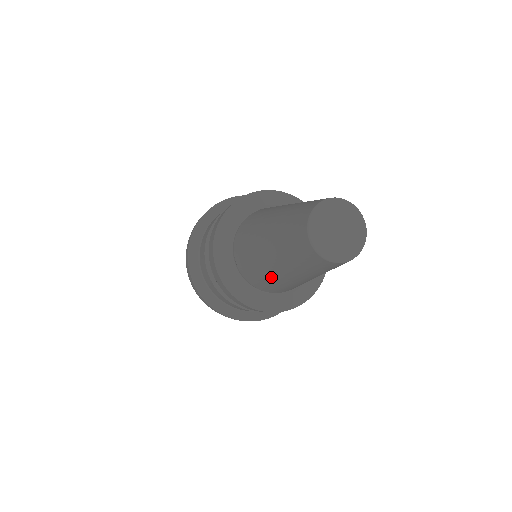
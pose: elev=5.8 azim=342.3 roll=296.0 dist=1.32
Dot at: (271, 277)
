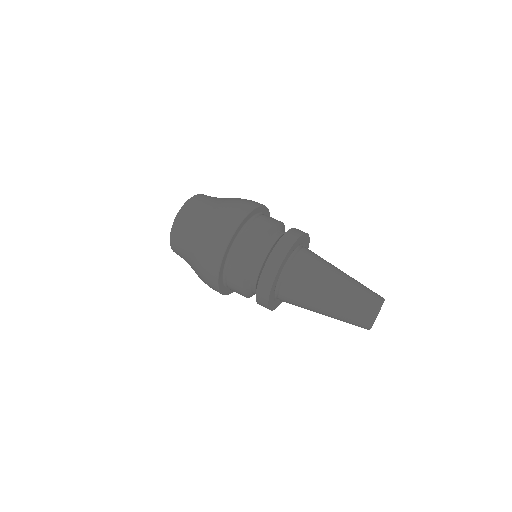
Dot at: occluded
